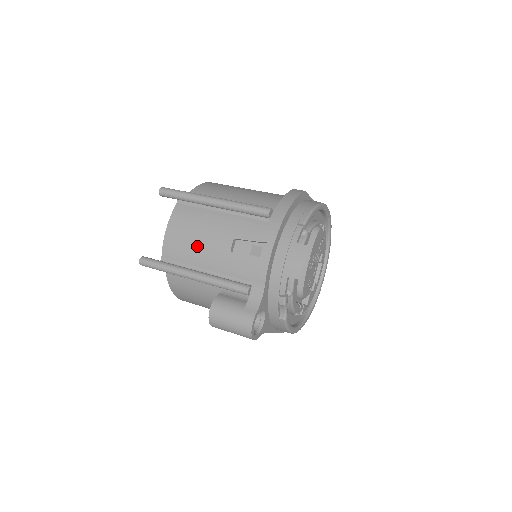
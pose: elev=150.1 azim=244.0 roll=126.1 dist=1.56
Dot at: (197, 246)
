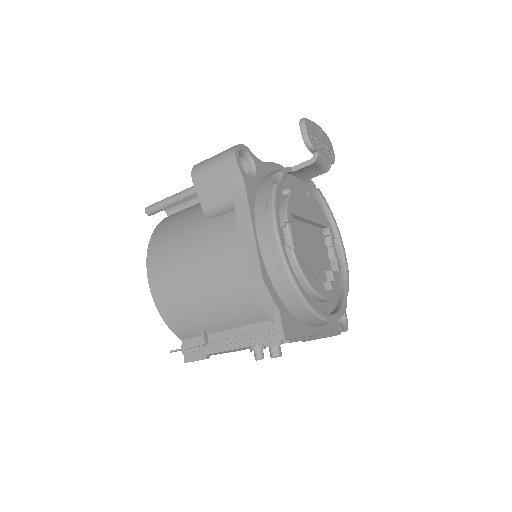
Dot at: occluded
